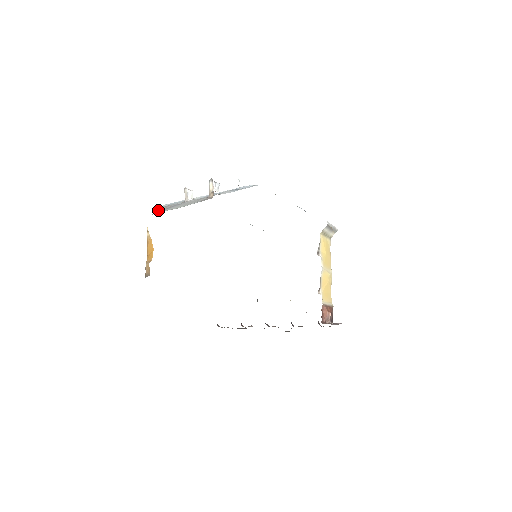
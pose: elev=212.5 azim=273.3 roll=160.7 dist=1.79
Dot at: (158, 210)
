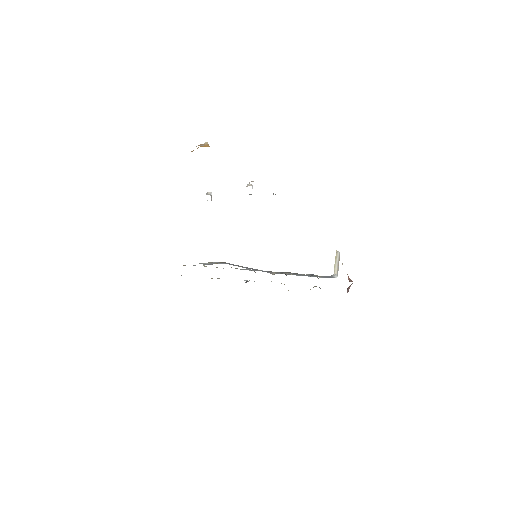
Dot at: occluded
